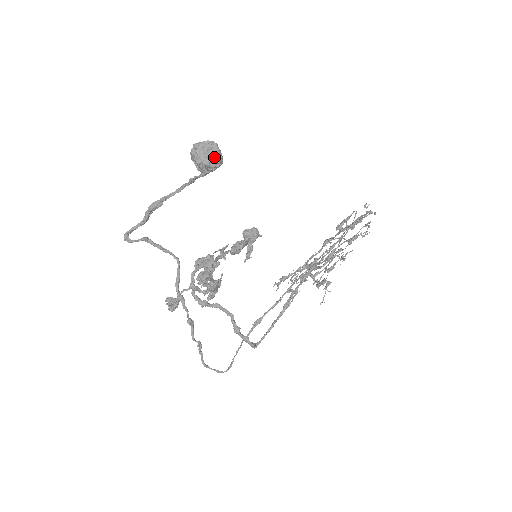
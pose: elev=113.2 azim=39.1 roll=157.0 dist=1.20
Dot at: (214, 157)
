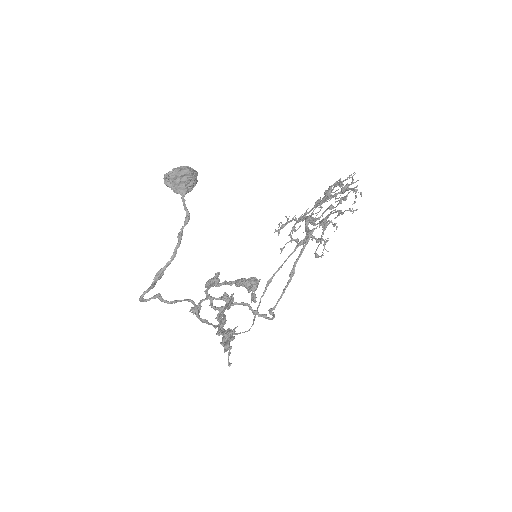
Dot at: (189, 181)
